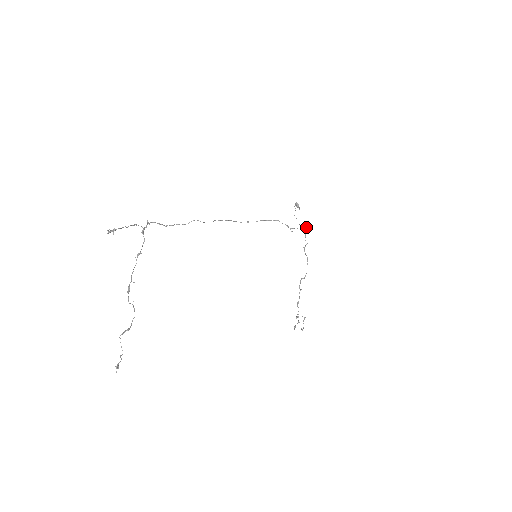
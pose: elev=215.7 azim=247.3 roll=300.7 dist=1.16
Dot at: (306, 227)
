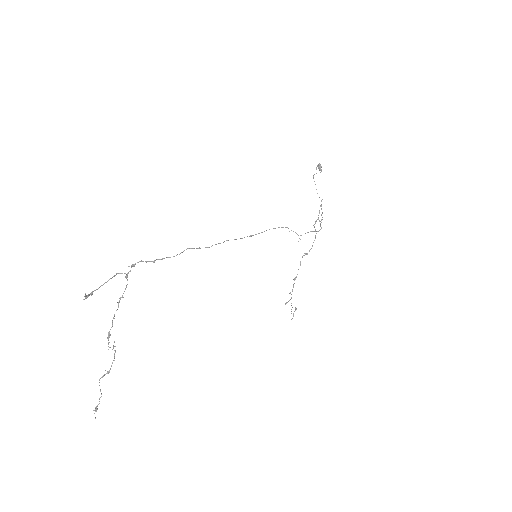
Dot at: (321, 214)
